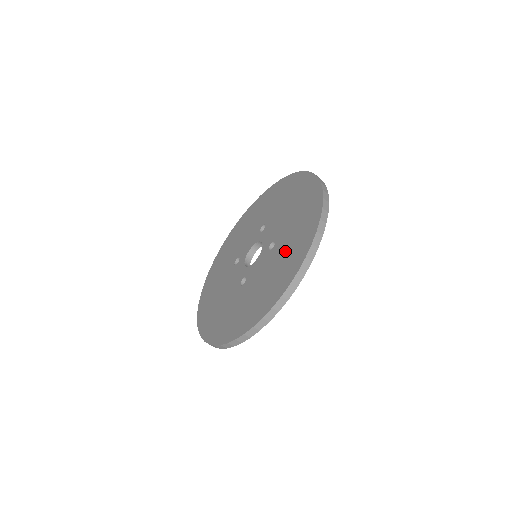
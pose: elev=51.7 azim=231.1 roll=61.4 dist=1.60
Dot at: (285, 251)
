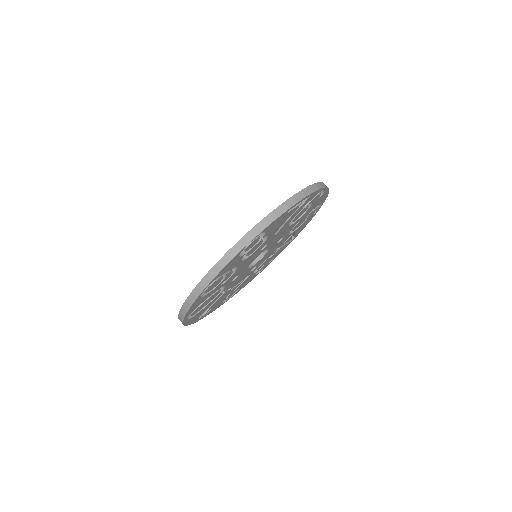
Dot at: occluded
